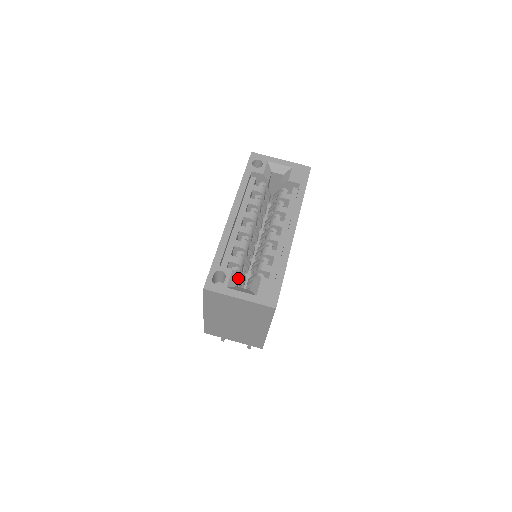
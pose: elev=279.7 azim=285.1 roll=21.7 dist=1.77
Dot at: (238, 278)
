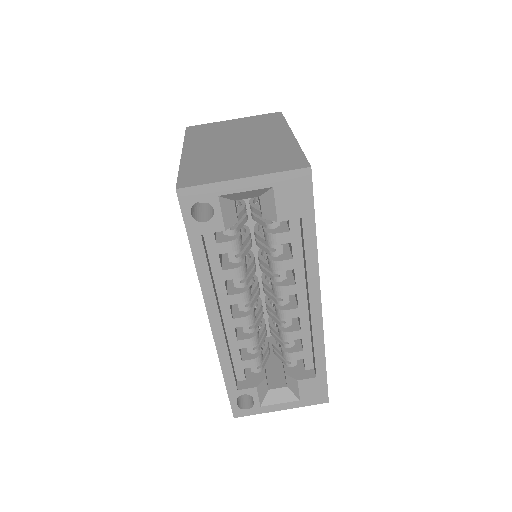
Dot at: (266, 382)
